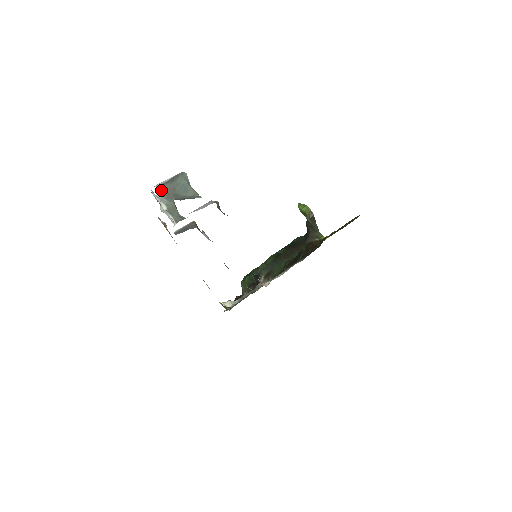
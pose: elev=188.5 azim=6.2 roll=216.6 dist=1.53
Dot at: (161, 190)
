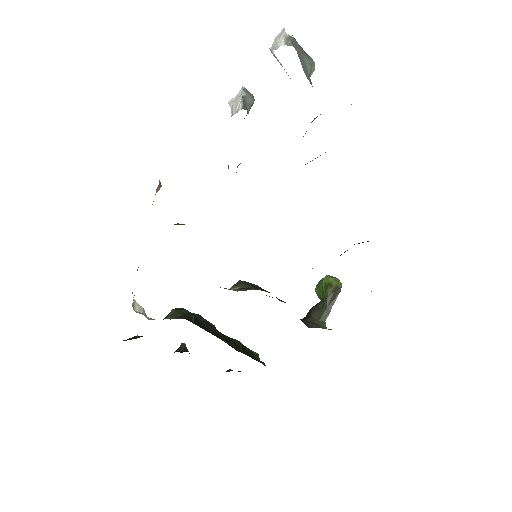
Dot at: (292, 37)
